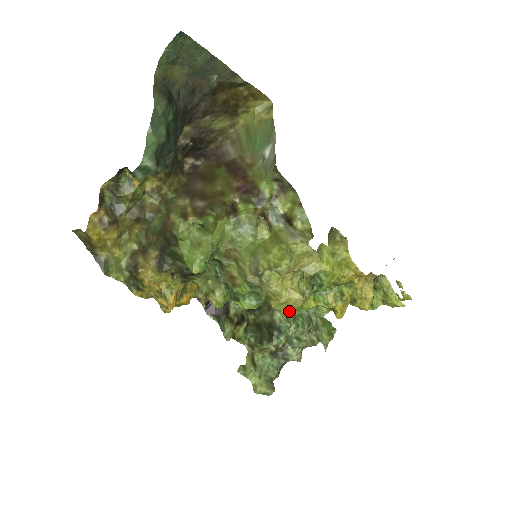
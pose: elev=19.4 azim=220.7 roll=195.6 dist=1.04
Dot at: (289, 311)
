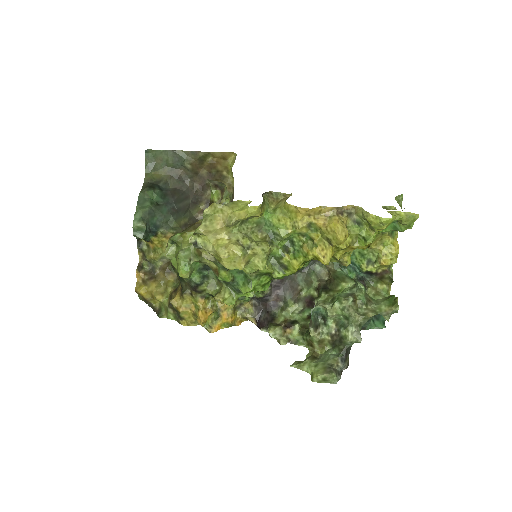
Dot at: (242, 266)
